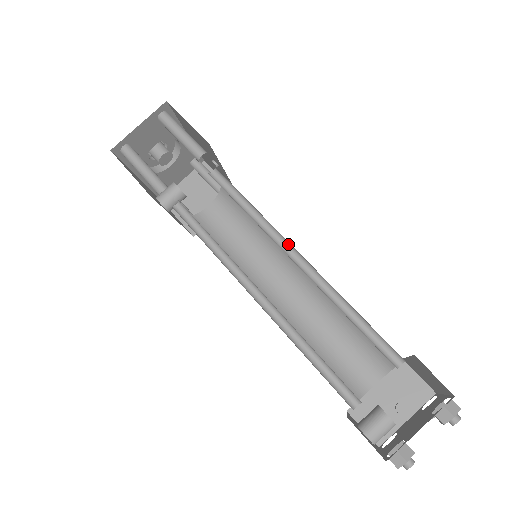
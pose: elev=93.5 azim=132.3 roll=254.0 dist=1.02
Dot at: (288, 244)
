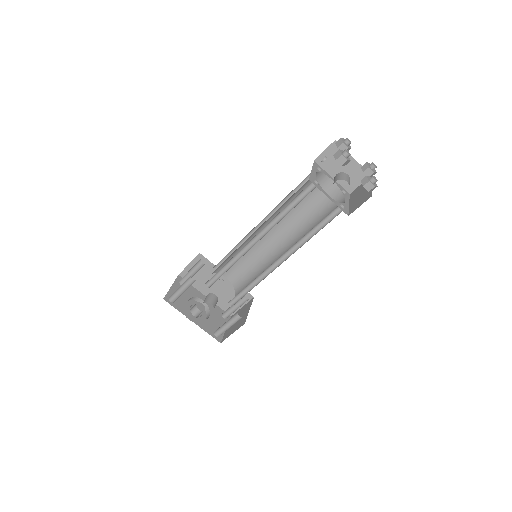
Dot at: occluded
